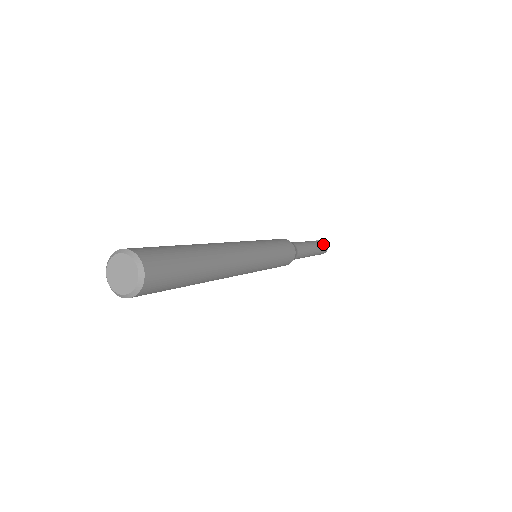
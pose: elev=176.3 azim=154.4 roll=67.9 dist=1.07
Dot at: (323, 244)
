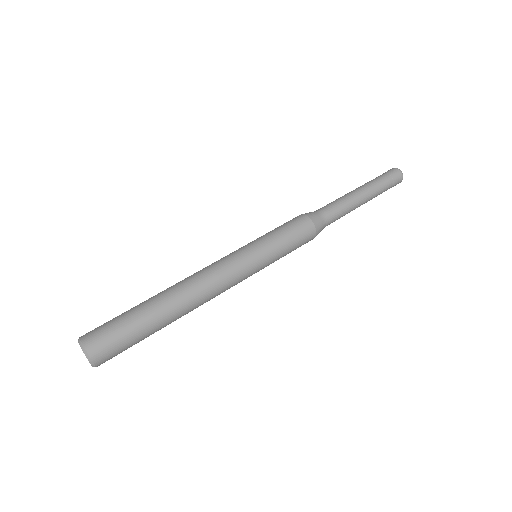
Dot at: (392, 182)
